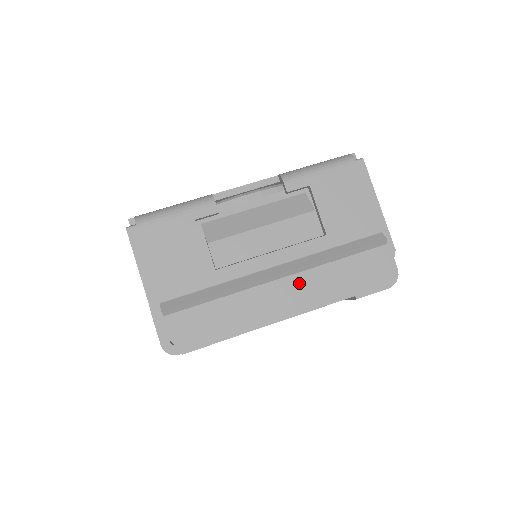
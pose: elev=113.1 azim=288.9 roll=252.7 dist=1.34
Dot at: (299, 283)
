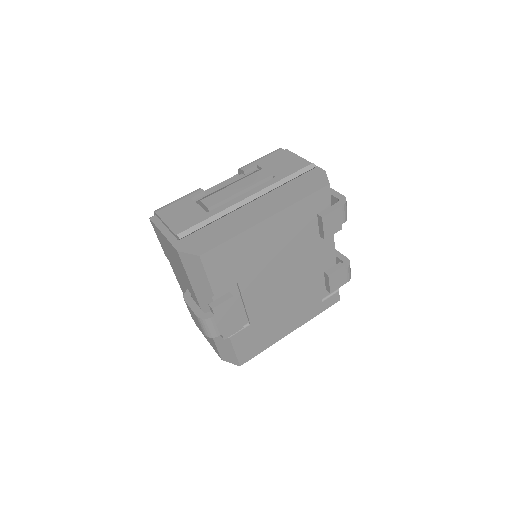
Dot at: (268, 203)
